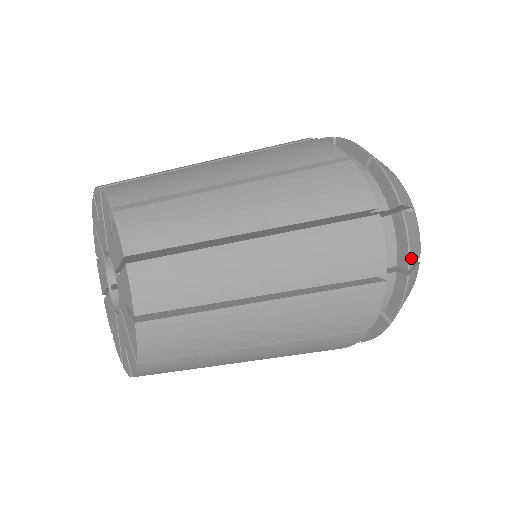
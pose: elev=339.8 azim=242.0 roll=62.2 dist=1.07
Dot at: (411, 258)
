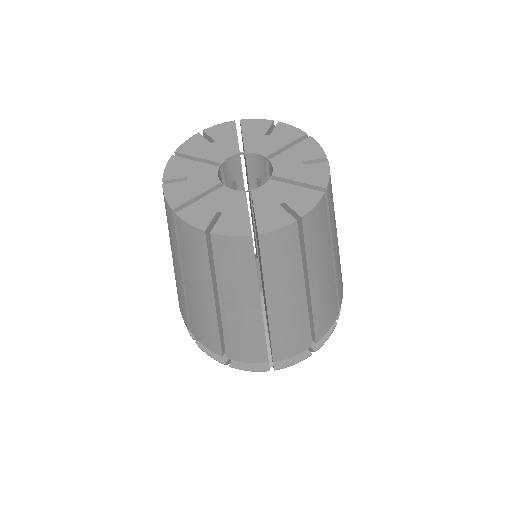
Dot at: occluded
